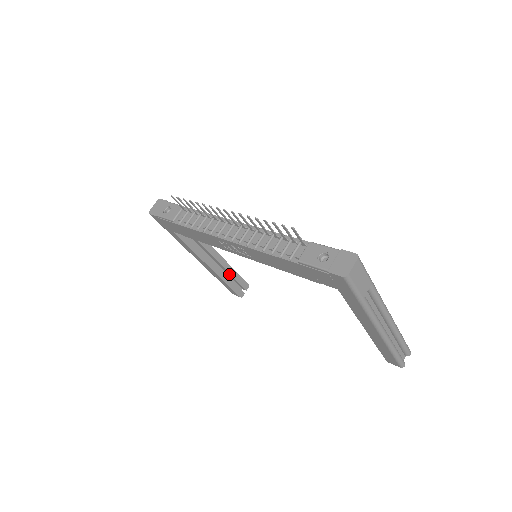
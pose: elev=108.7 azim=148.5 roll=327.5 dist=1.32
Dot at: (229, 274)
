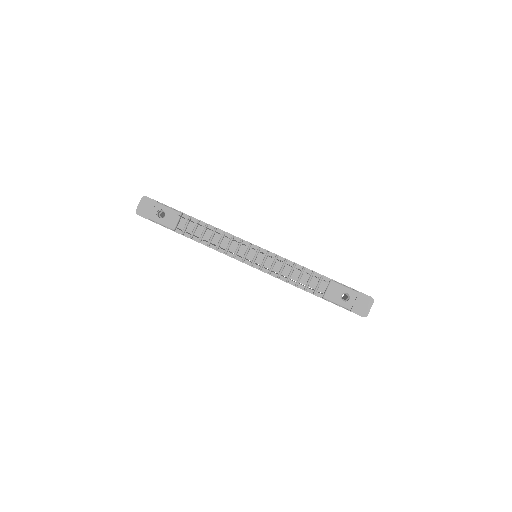
Dot at: occluded
